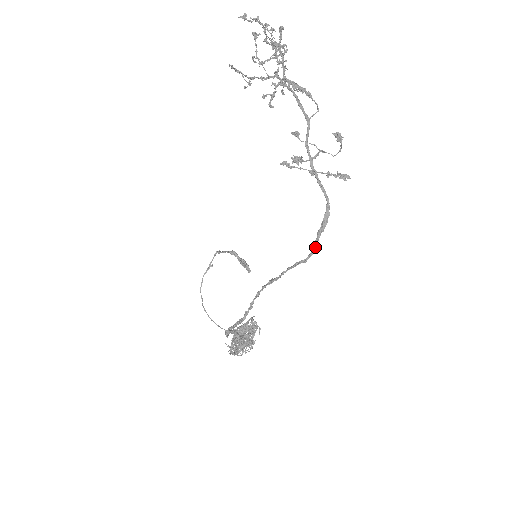
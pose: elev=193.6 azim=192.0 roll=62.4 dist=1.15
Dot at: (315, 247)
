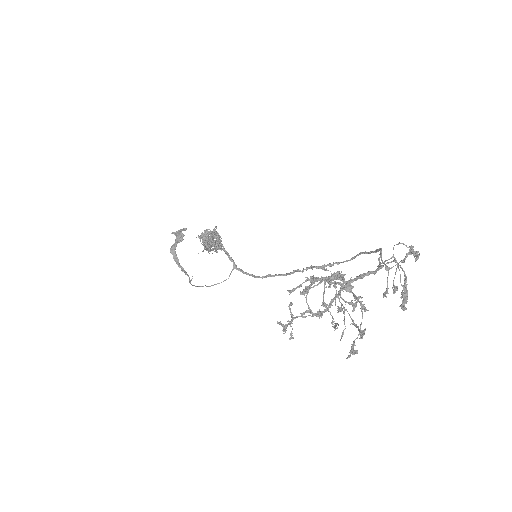
Dot at: (363, 253)
